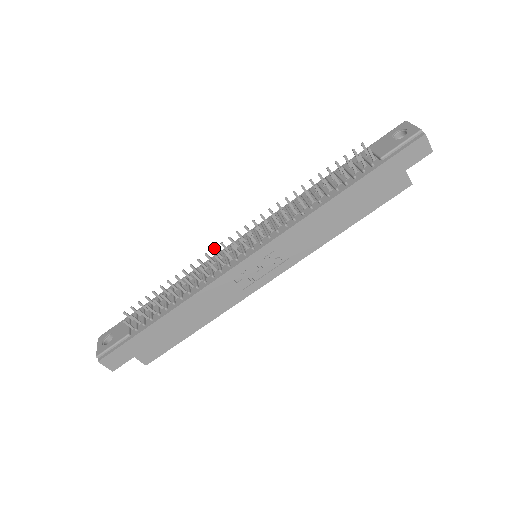
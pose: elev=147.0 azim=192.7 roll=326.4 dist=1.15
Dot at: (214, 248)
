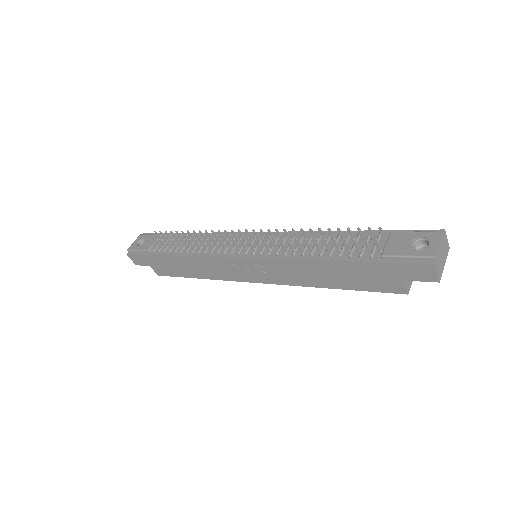
Dot at: (225, 230)
